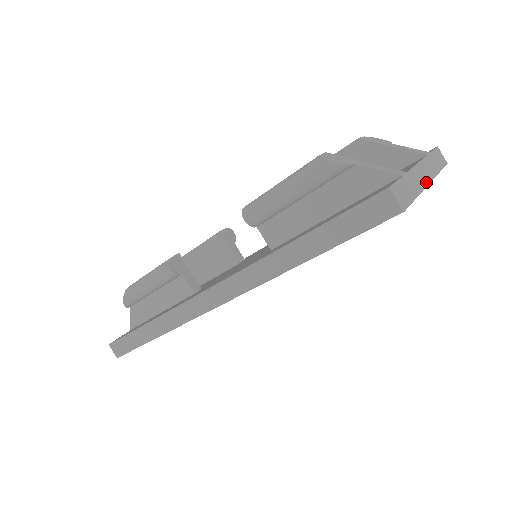
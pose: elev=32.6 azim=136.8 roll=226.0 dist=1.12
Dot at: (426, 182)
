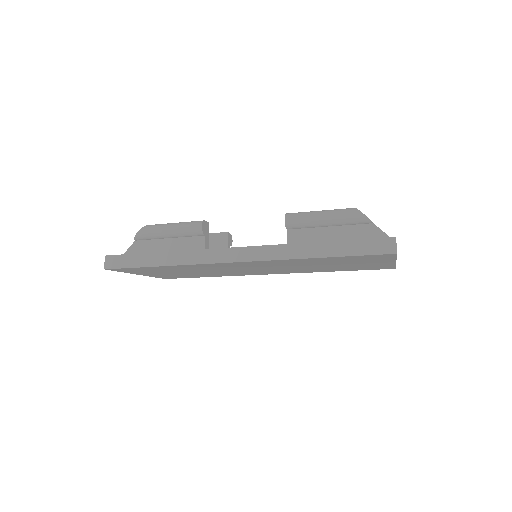
Dot at: occluded
